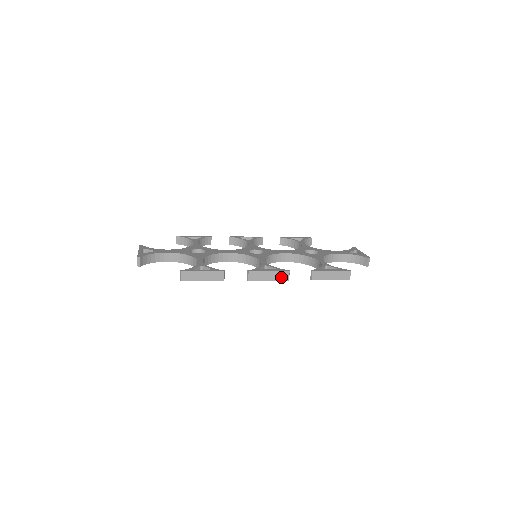
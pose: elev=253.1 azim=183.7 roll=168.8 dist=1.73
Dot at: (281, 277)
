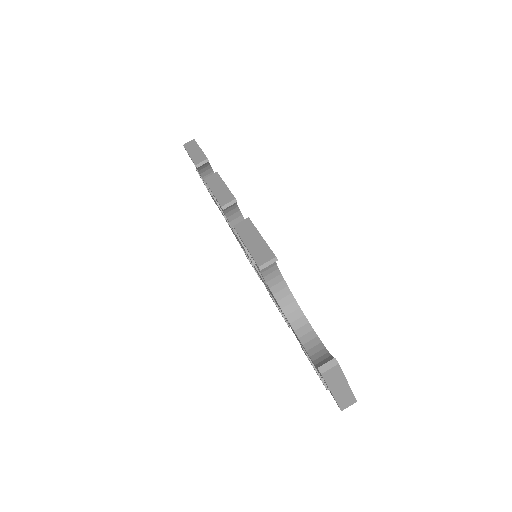
Dot at: (223, 198)
